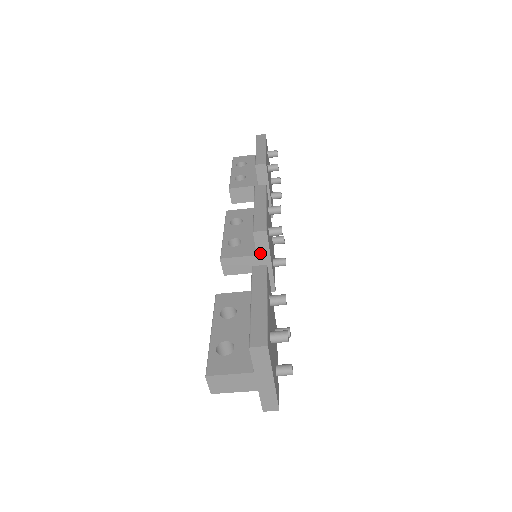
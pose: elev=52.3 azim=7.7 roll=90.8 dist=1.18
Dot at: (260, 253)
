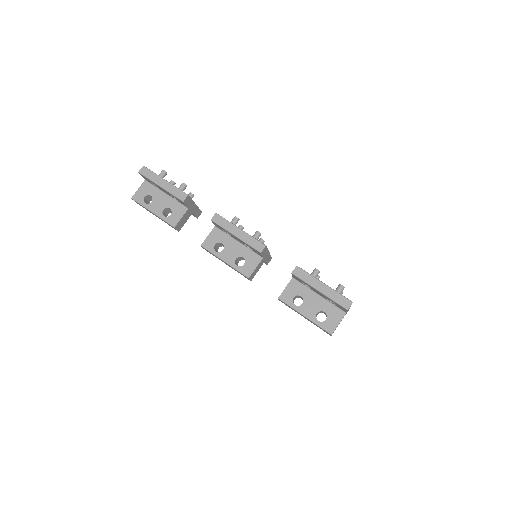
Dot at: (264, 255)
